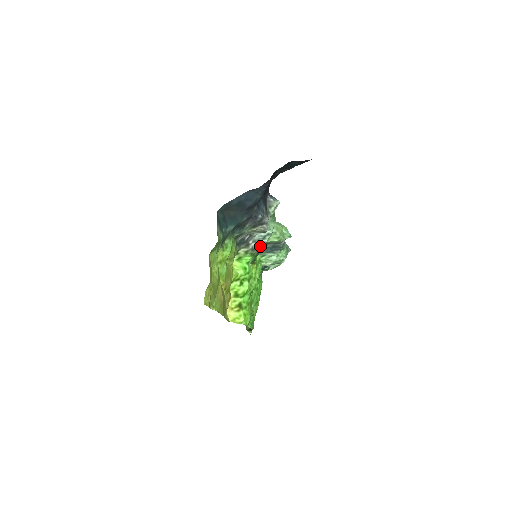
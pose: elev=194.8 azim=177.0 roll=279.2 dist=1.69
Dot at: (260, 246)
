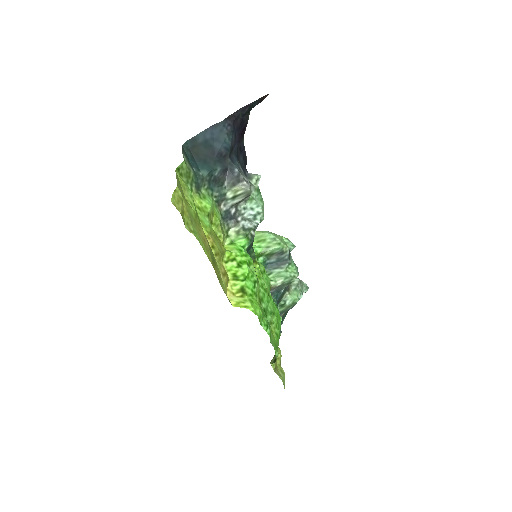
Dot at: (252, 227)
